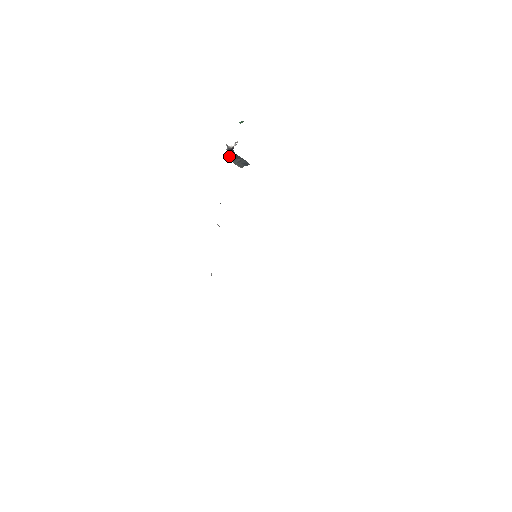
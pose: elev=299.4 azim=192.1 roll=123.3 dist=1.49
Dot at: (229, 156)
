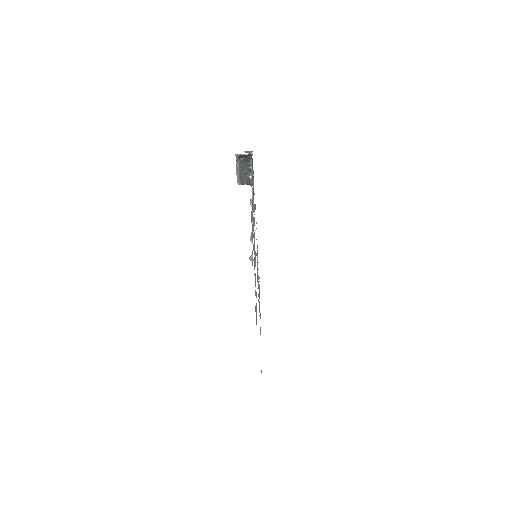
Dot at: (240, 160)
